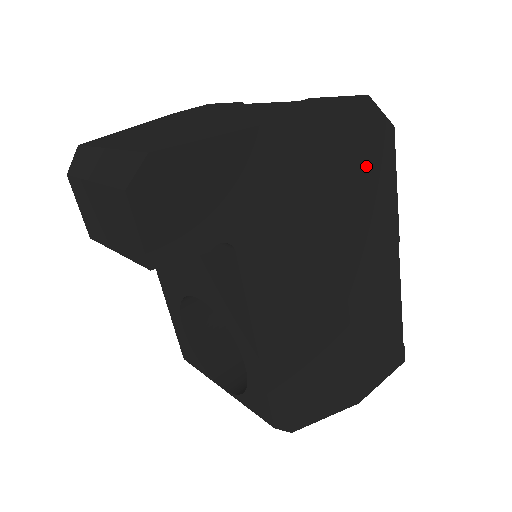
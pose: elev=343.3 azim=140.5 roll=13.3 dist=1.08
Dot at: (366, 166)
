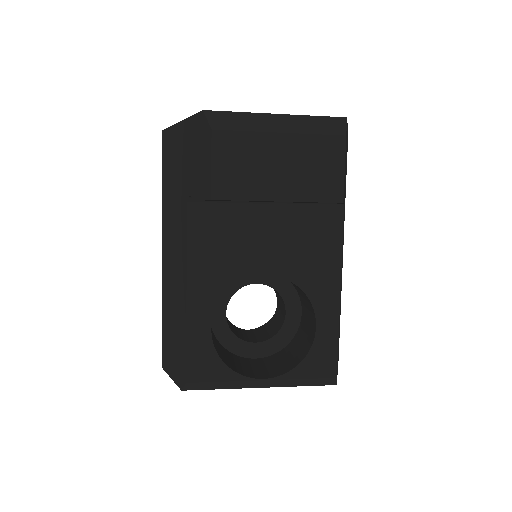
Dot at: occluded
